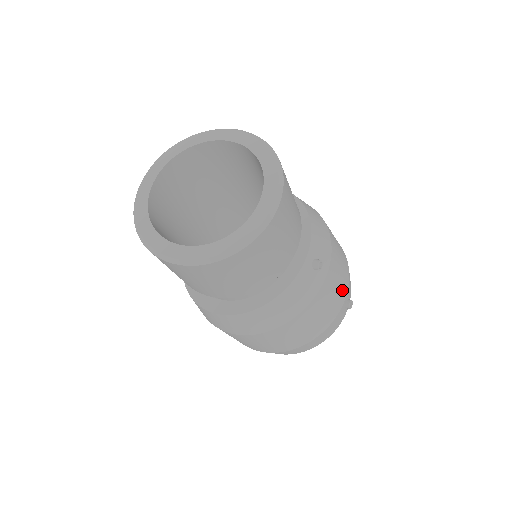
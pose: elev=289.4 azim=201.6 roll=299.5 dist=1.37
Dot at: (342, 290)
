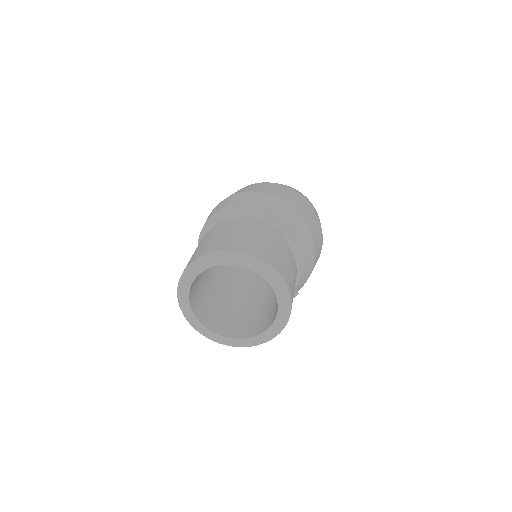
Dot at: occluded
